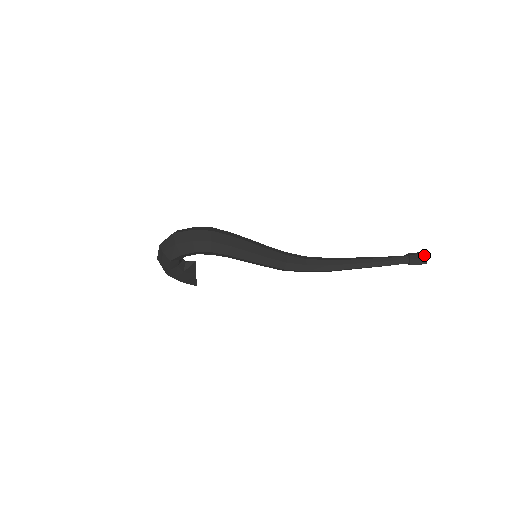
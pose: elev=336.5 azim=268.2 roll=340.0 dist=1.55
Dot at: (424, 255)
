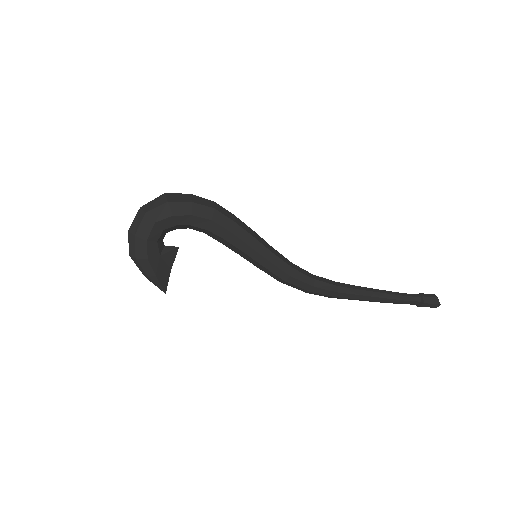
Dot at: (435, 295)
